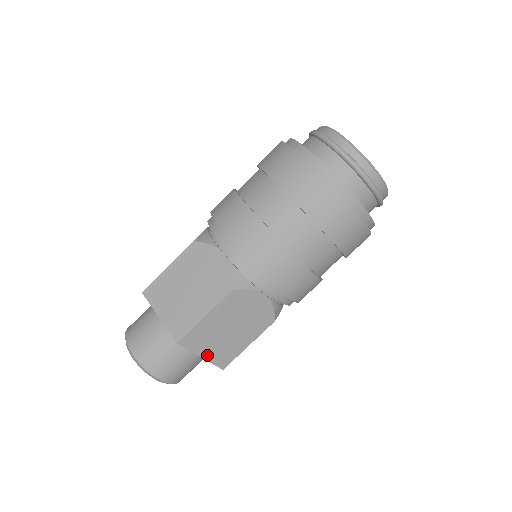
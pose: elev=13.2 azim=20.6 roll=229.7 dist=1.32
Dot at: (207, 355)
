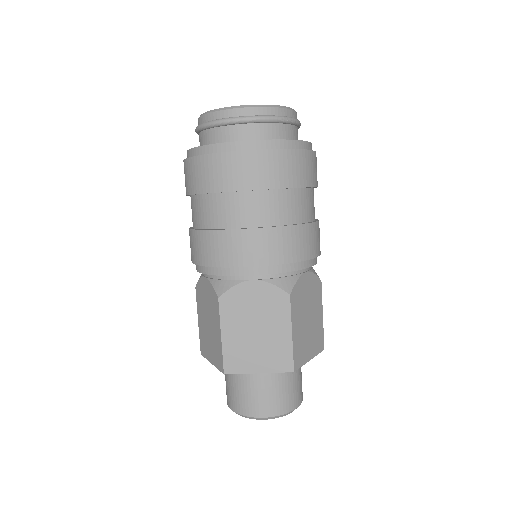
Dot at: (262, 368)
